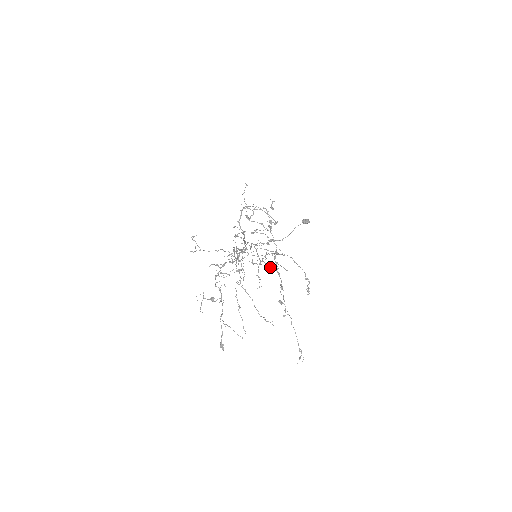
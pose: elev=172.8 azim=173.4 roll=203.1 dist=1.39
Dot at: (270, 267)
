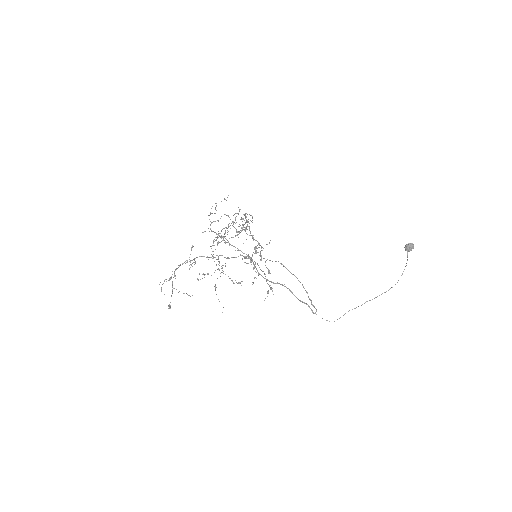
Dot at: (254, 248)
